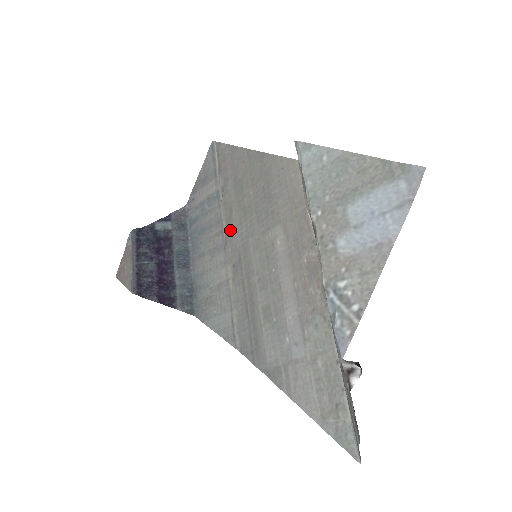
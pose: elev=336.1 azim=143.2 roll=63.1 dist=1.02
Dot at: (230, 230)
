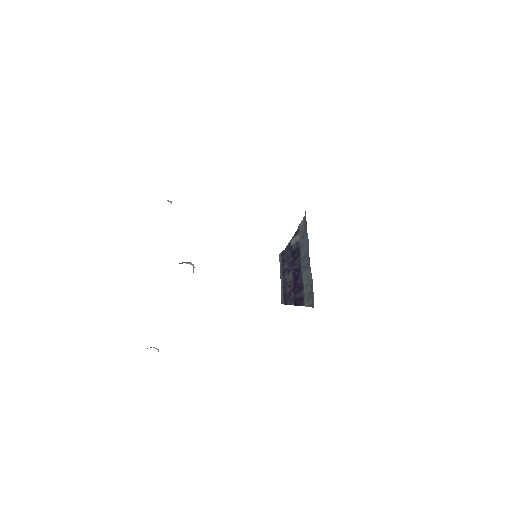
Dot at: occluded
